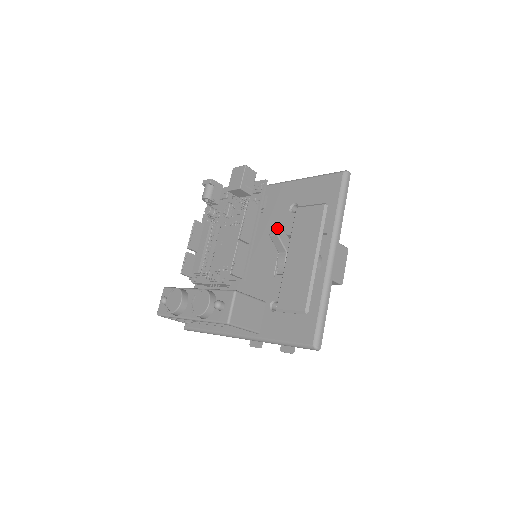
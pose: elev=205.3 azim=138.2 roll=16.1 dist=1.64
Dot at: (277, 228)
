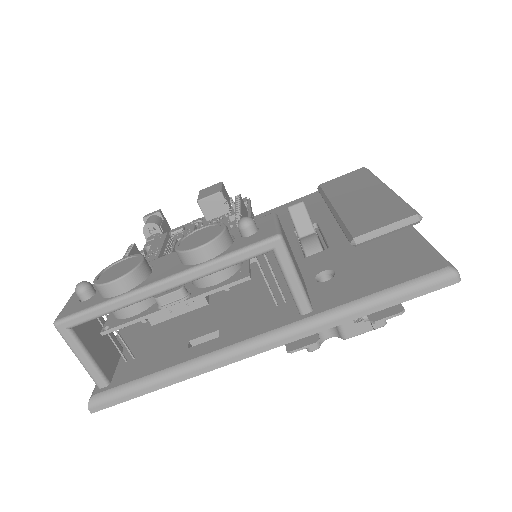
Dot at: occluded
